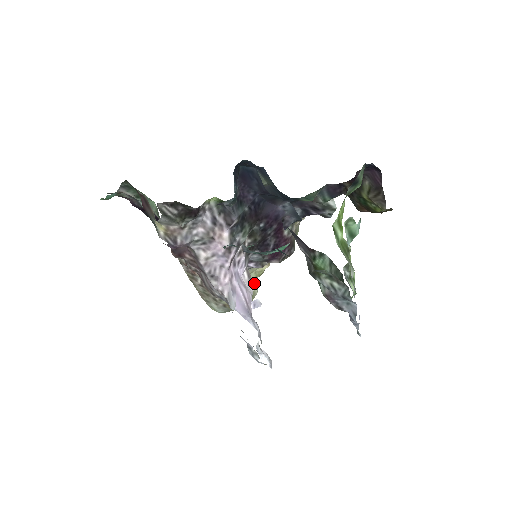
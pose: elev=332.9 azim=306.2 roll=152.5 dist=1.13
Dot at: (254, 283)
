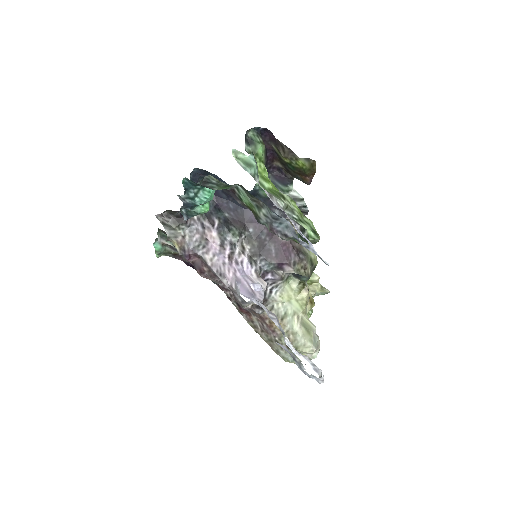
Dot at: (308, 319)
